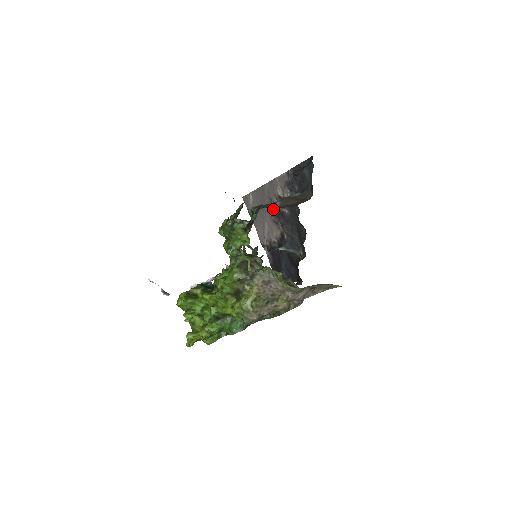
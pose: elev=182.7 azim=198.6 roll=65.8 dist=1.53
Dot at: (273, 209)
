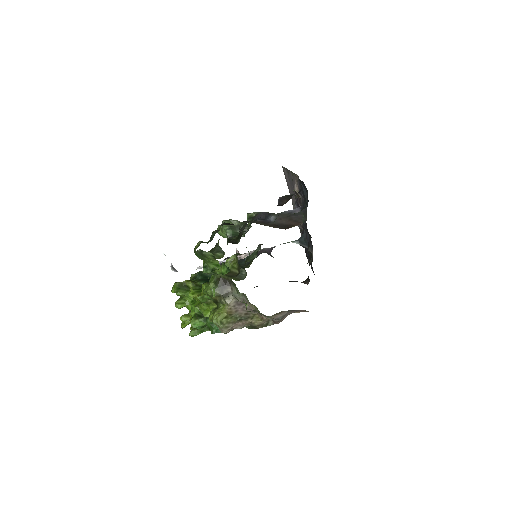
Dot at: (295, 198)
